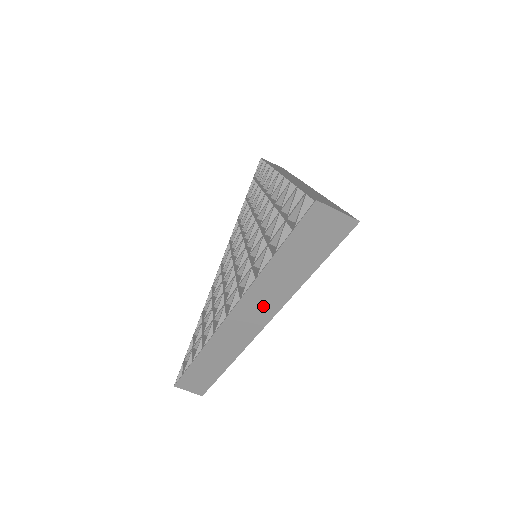
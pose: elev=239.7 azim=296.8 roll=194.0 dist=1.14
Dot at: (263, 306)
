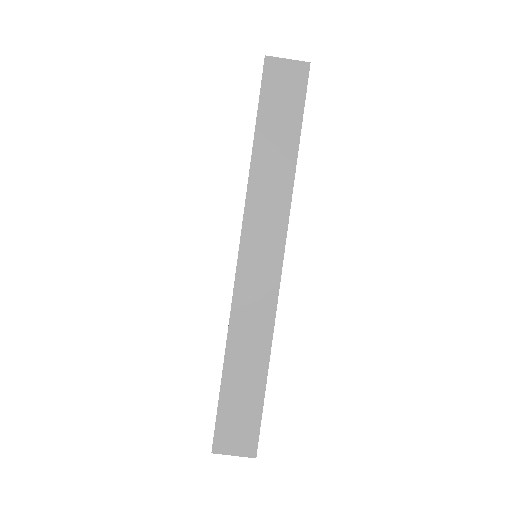
Dot at: (270, 218)
